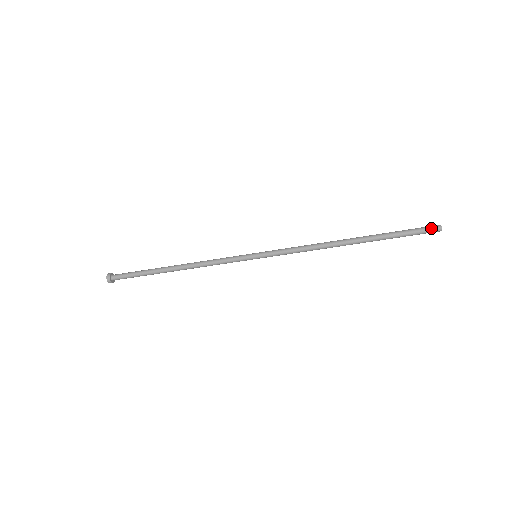
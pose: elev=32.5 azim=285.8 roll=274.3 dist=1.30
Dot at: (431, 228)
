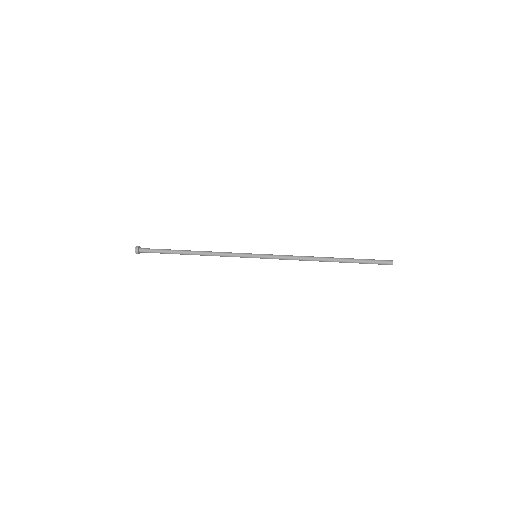
Dot at: (385, 263)
